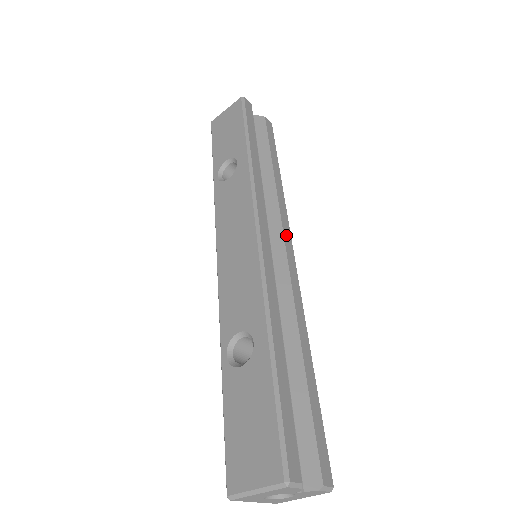
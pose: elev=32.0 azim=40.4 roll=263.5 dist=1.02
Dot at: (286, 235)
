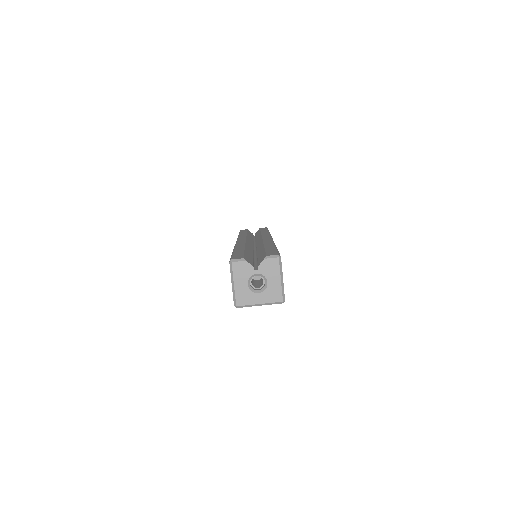
Dot at: (265, 236)
